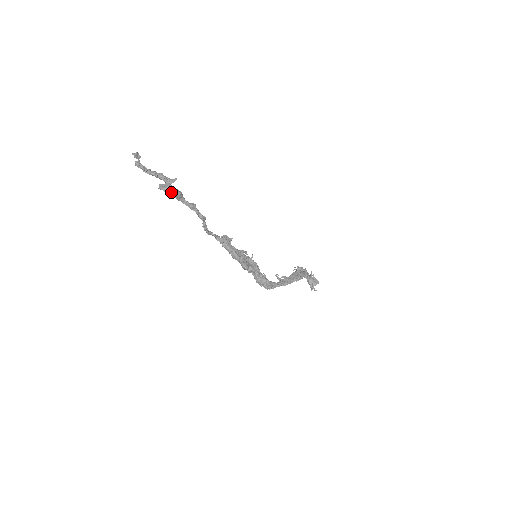
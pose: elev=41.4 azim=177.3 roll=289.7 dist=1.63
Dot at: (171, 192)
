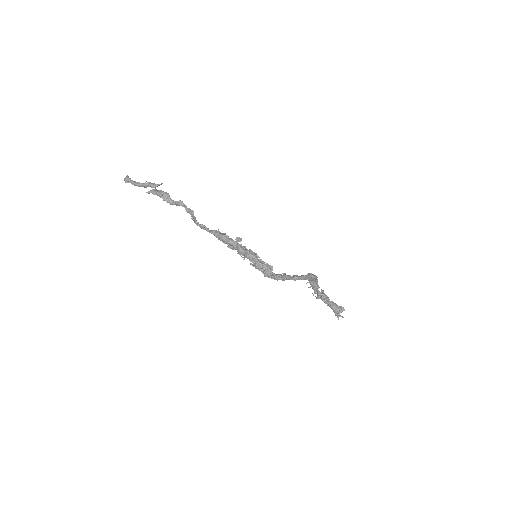
Dot at: (158, 192)
